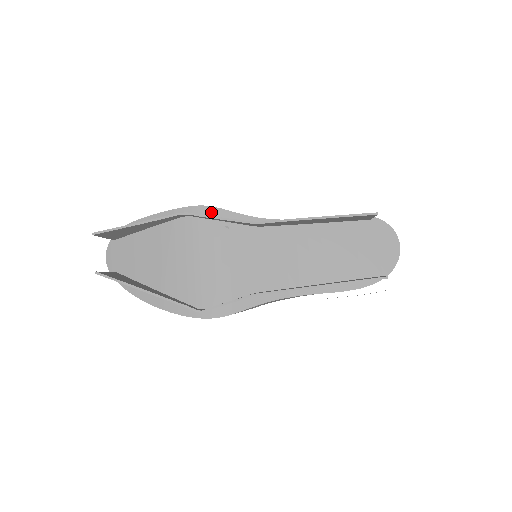
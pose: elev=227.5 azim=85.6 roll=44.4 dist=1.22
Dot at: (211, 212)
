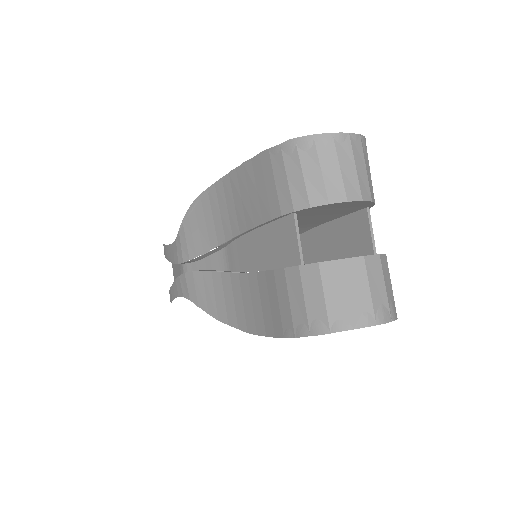
Dot at: occluded
